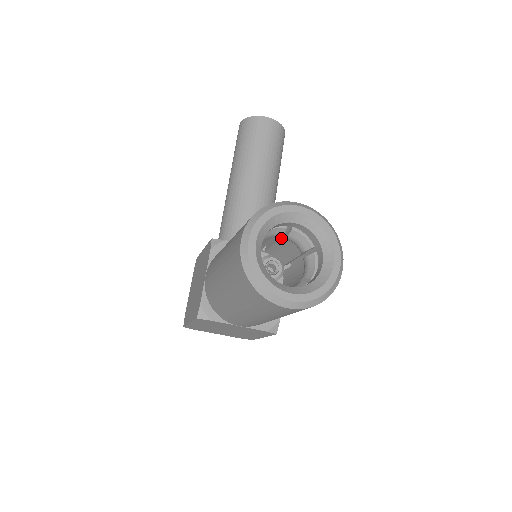
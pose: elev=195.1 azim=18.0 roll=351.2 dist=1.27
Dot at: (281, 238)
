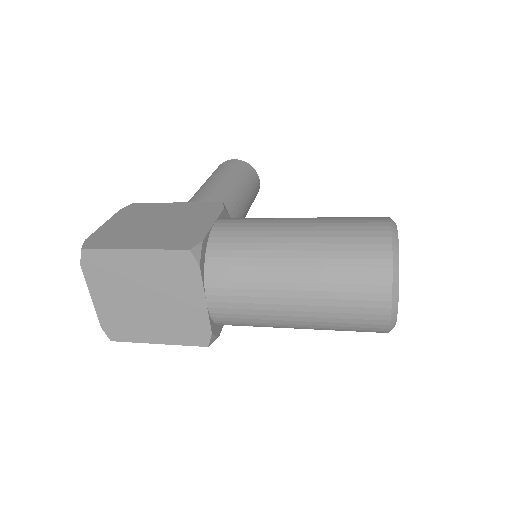
Dot at: occluded
